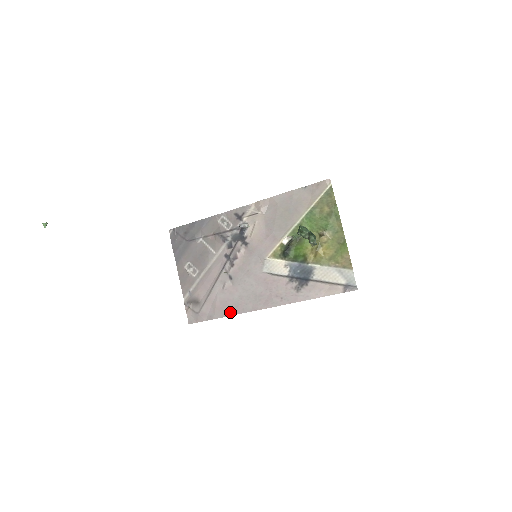
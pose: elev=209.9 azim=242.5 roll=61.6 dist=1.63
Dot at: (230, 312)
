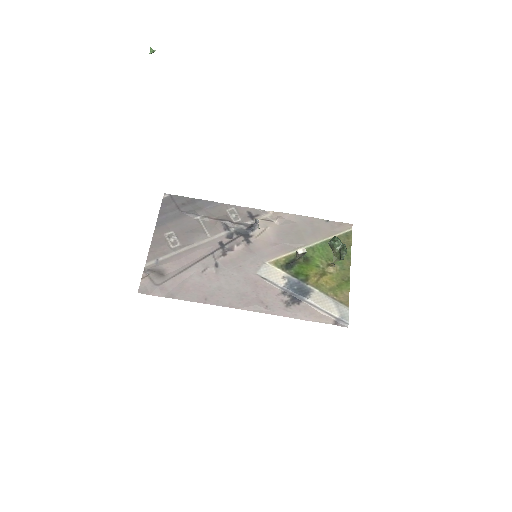
Dot at: (200, 298)
